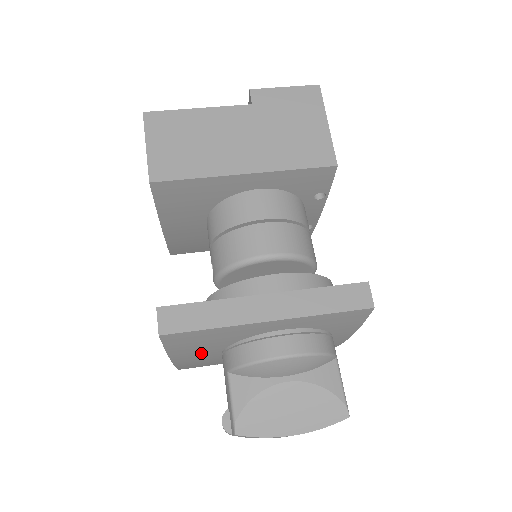
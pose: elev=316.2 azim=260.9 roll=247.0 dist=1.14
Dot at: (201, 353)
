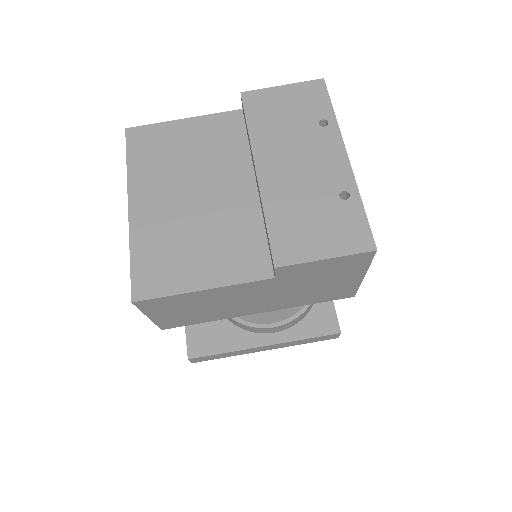
Dot at: occluded
